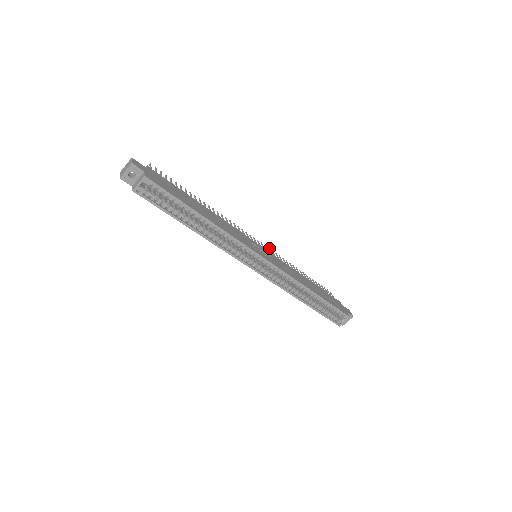
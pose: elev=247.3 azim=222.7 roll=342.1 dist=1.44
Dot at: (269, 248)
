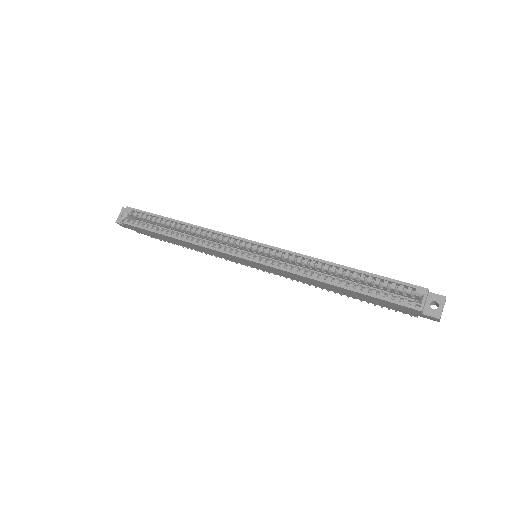
Dot at: occluded
